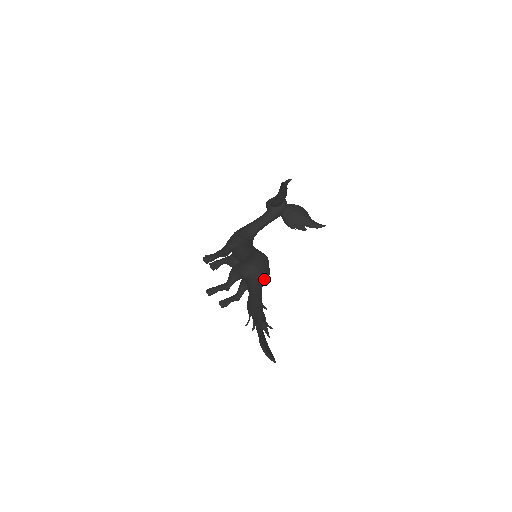
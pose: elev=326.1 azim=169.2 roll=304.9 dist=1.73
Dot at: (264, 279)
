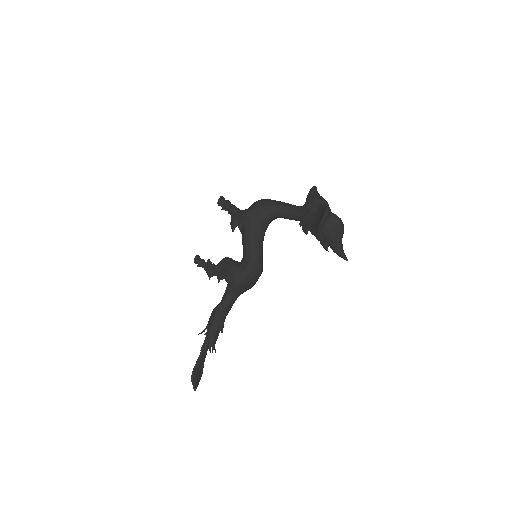
Dot at: (244, 291)
